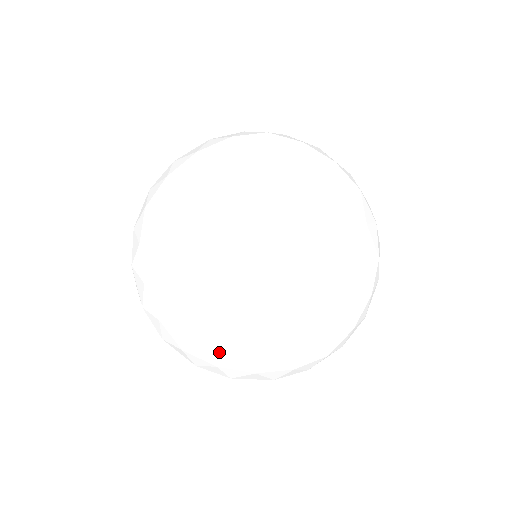
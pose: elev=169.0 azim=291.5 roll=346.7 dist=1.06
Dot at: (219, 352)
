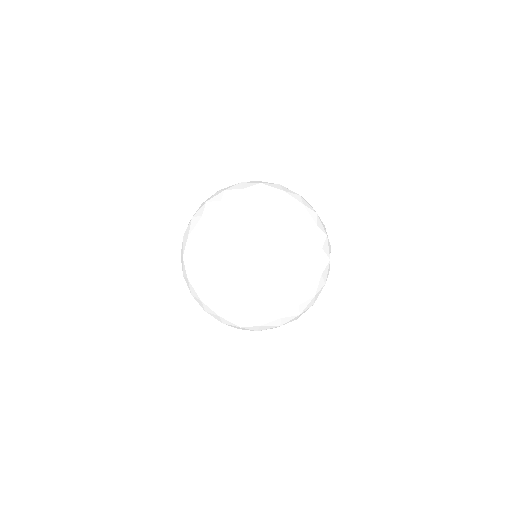
Dot at: (185, 242)
